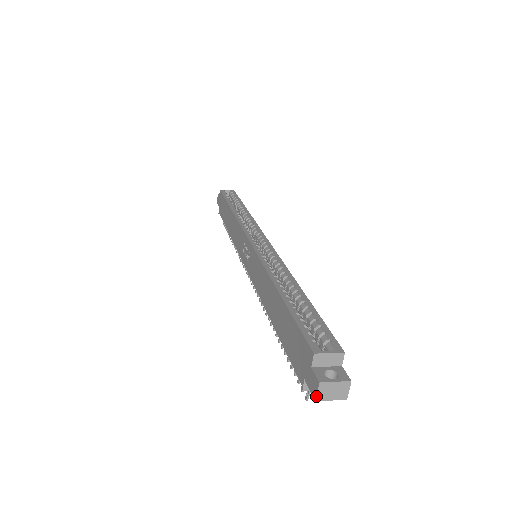
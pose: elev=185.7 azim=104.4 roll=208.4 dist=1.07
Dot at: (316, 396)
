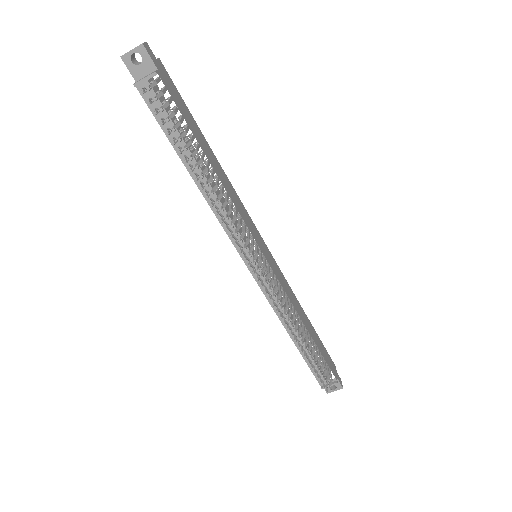
Dot at: (121, 56)
